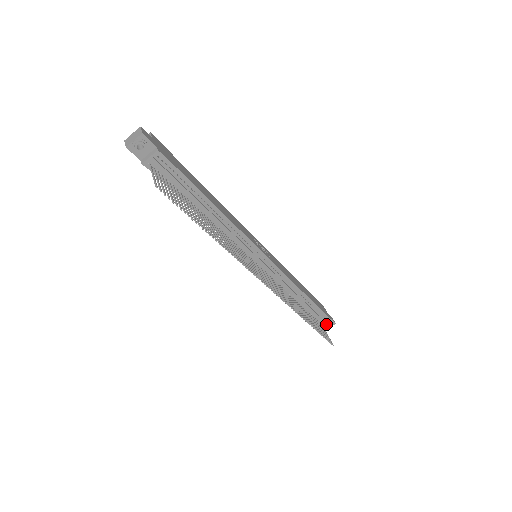
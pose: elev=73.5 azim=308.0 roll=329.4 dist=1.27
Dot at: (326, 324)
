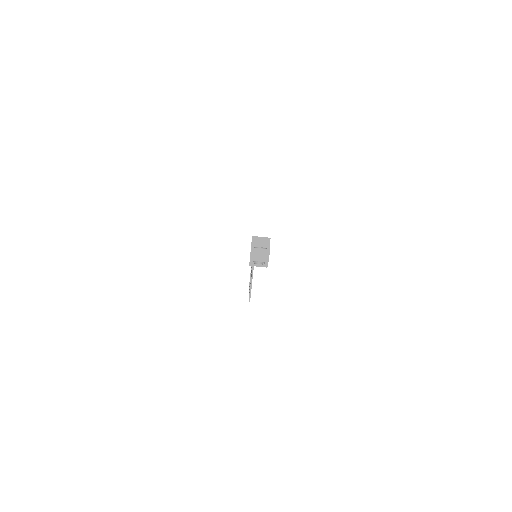
Dot at: occluded
